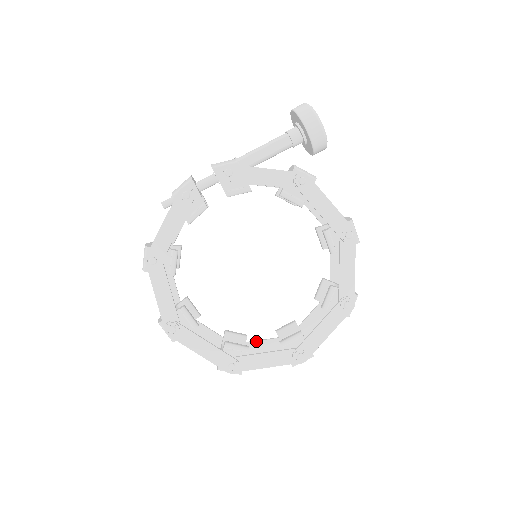
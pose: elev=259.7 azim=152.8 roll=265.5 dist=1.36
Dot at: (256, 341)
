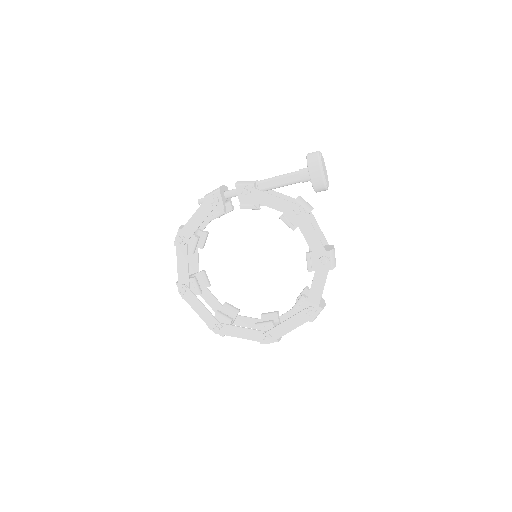
Dot at: (246, 317)
